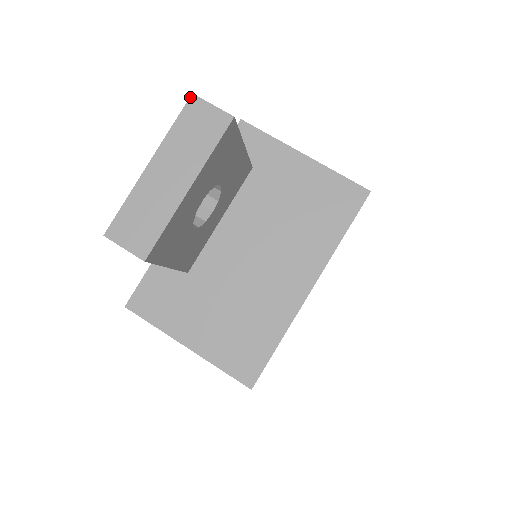
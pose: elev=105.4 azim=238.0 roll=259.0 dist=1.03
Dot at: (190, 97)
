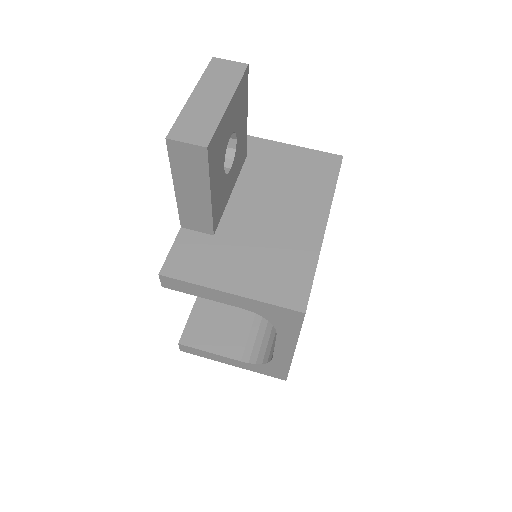
Dot at: (212, 59)
